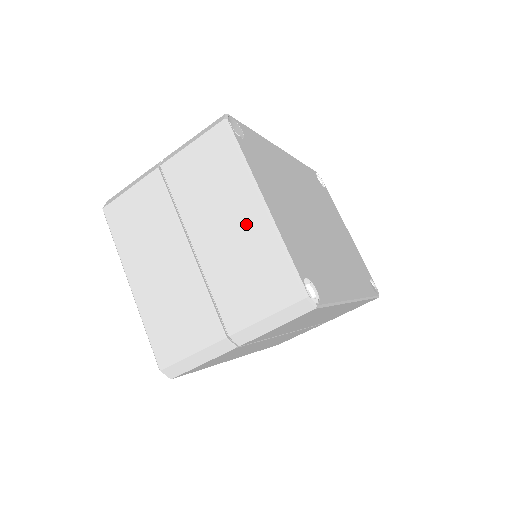
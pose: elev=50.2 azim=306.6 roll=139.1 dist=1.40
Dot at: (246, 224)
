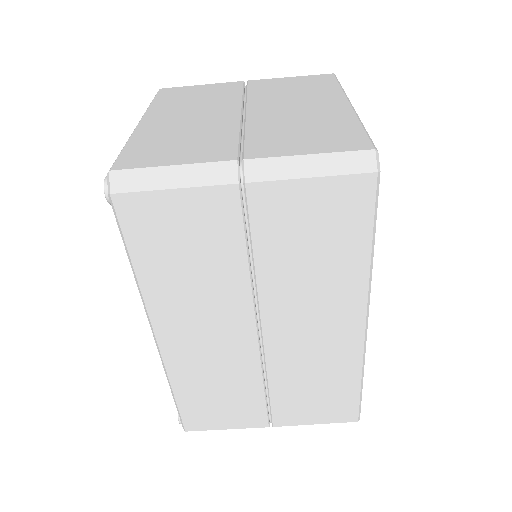
Dot at: (323, 109)
